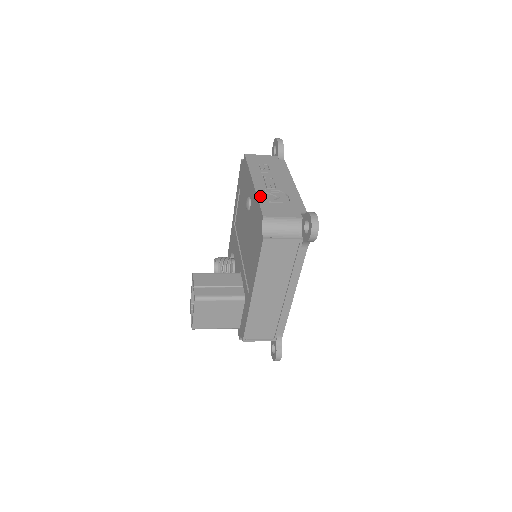
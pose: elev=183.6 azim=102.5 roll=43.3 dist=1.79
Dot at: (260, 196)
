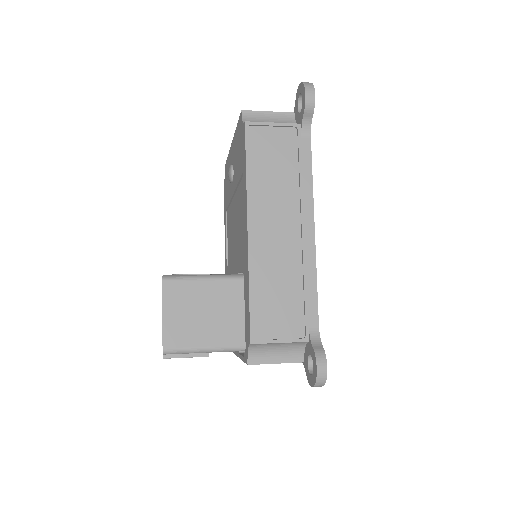
Dot at: occluded
